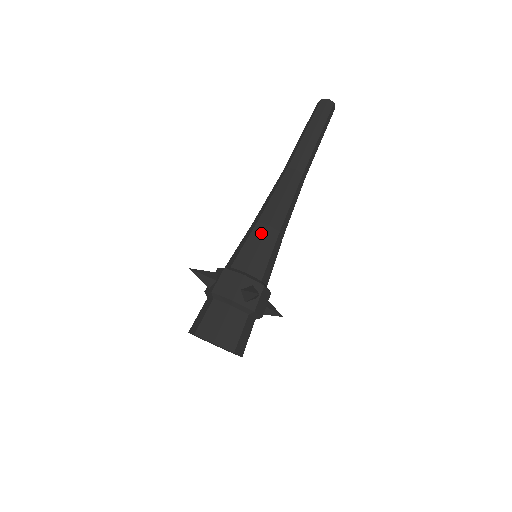
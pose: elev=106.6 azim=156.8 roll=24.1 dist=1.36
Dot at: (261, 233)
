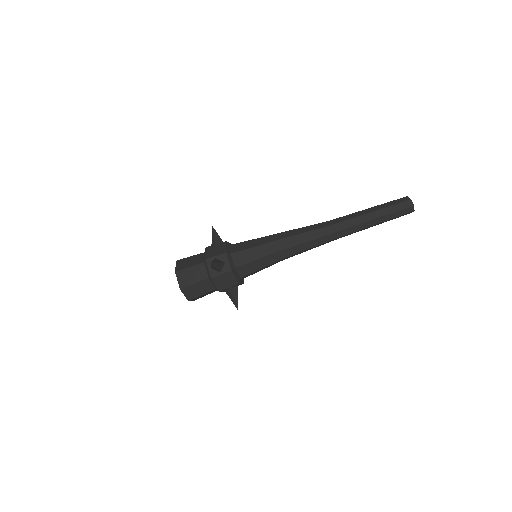
Dot at: (265, 241)
